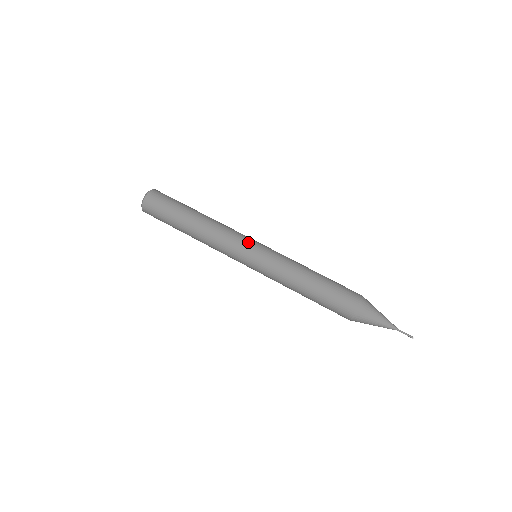
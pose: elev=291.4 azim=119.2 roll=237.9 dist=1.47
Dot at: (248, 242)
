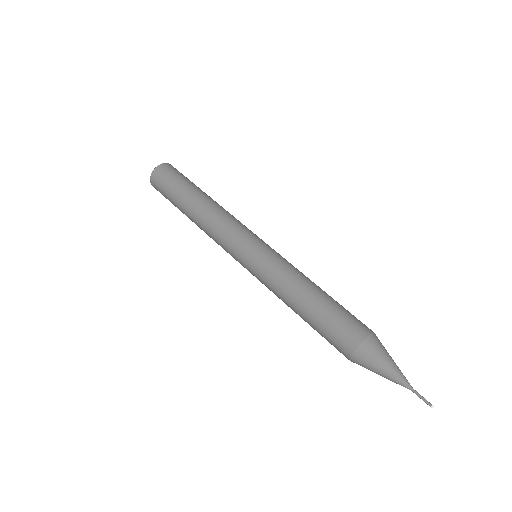
Dot at: (251, 235)
